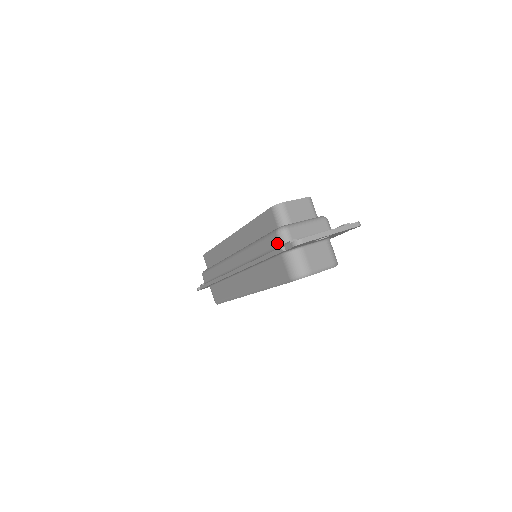
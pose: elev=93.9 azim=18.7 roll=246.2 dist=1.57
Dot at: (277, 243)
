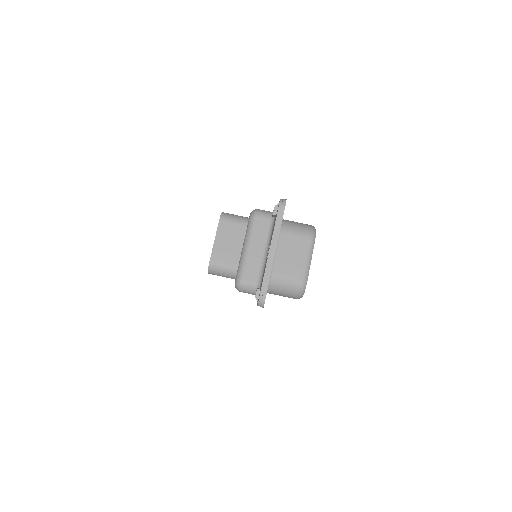
Dot at: occluded
